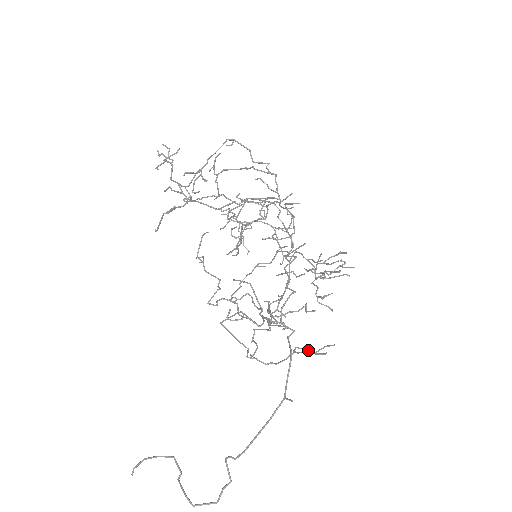
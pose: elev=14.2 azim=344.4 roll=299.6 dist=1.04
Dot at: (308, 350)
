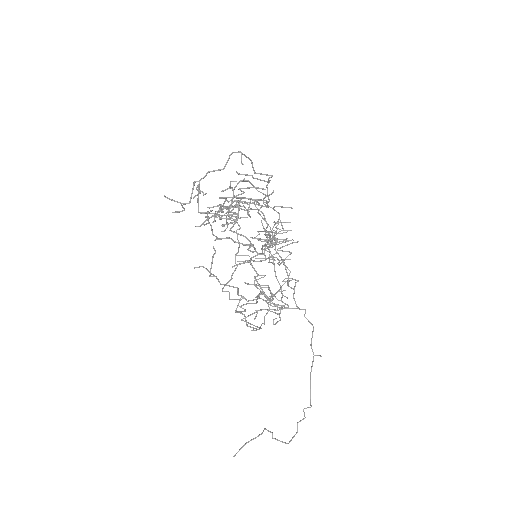
Dot at: occluded
